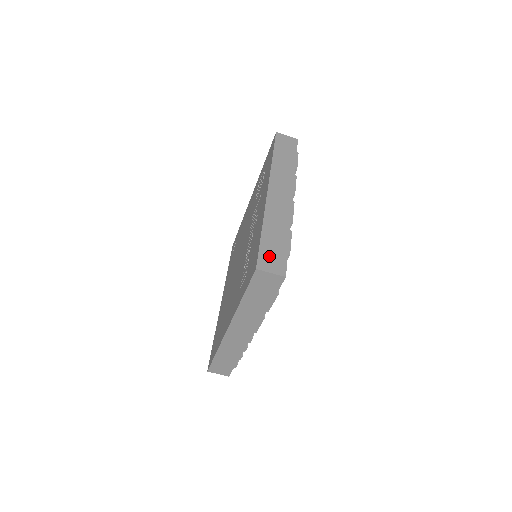
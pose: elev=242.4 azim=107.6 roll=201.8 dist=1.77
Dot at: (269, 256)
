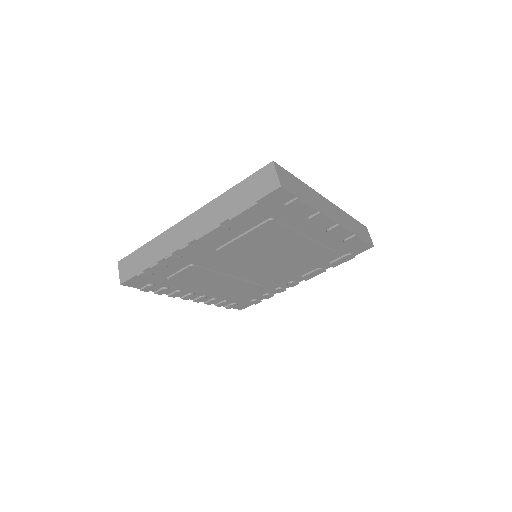
Dot at: (287, 178)
